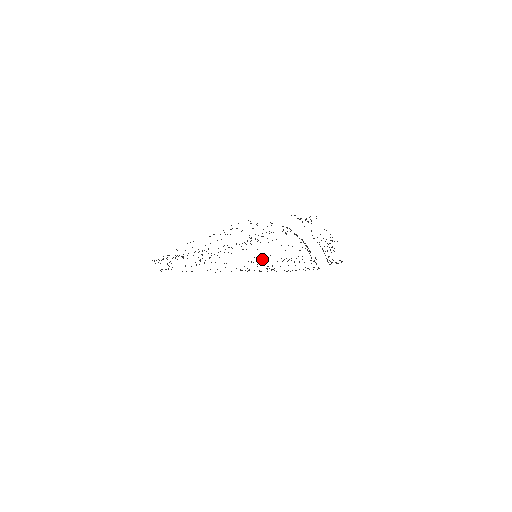
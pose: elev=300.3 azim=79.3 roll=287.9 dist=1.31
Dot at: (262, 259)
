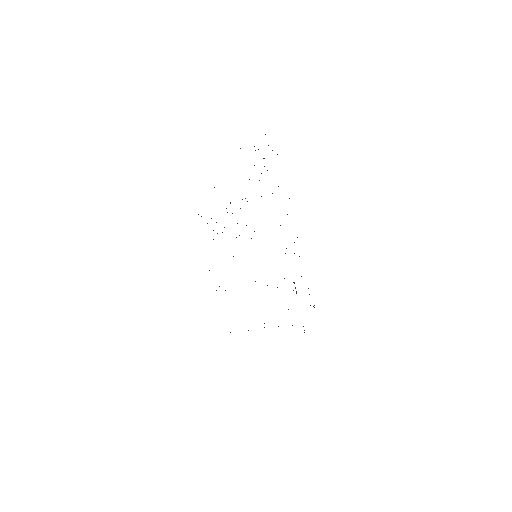
Dot at: occluded
